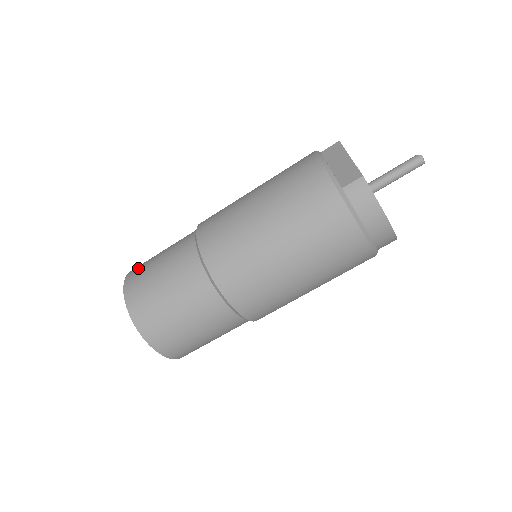
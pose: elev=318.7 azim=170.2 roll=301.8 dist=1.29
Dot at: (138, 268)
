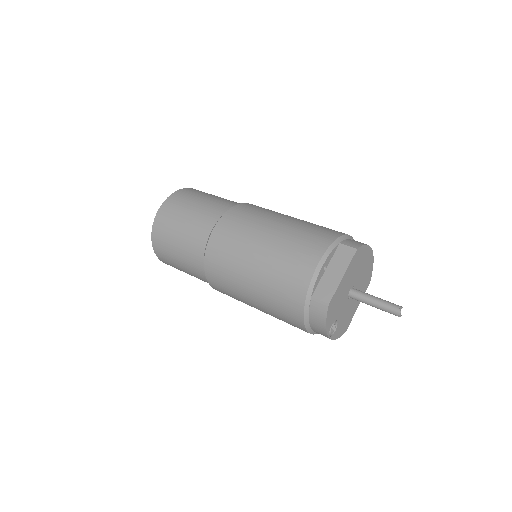
Dot at: (178, 199)
